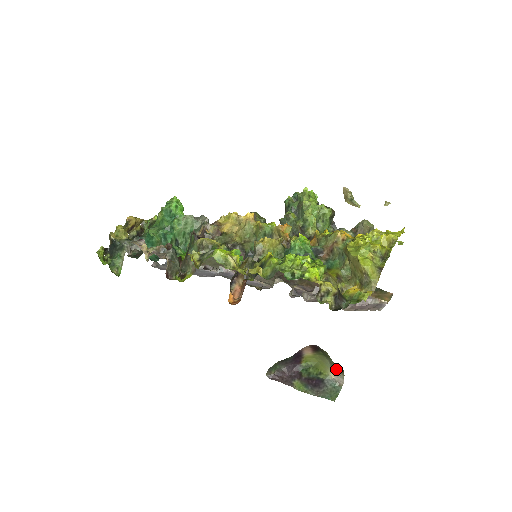
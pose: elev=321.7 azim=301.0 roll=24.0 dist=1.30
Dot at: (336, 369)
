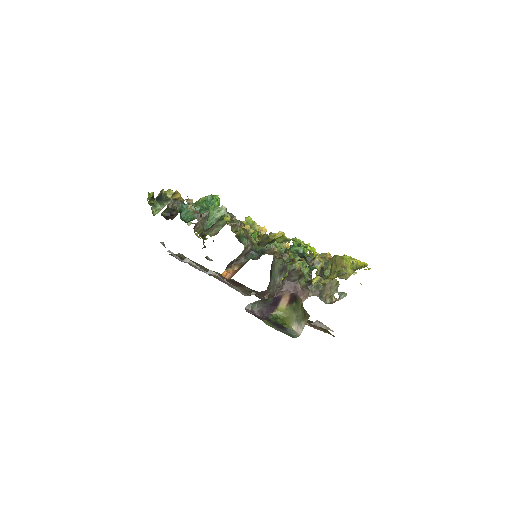
Dot at: (300, 320)
